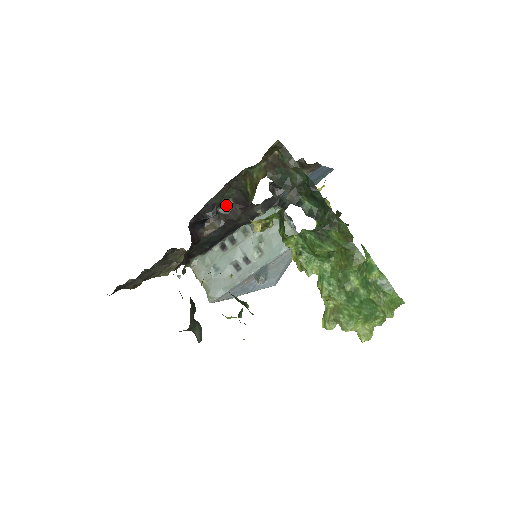
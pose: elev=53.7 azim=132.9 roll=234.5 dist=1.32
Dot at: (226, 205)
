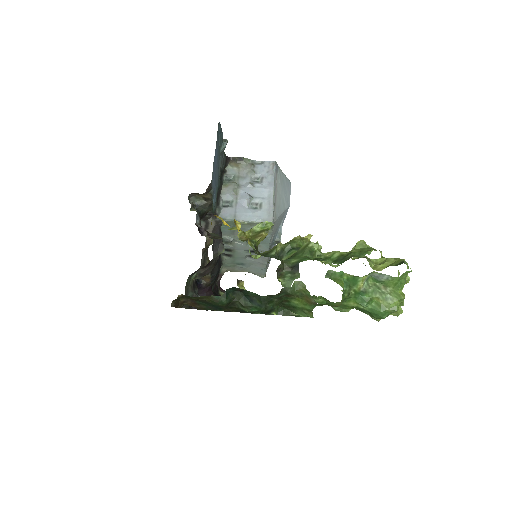
Dot at: (195, 277)
